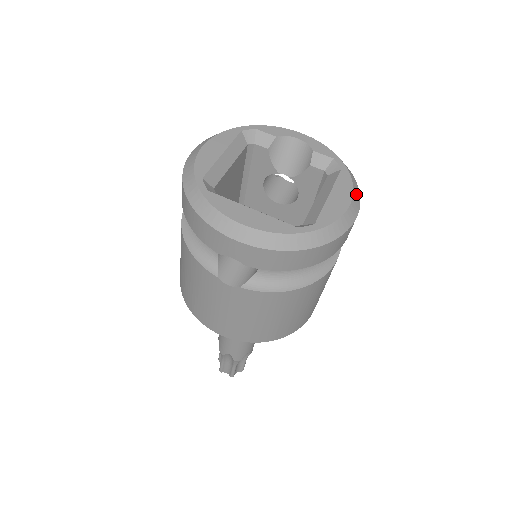
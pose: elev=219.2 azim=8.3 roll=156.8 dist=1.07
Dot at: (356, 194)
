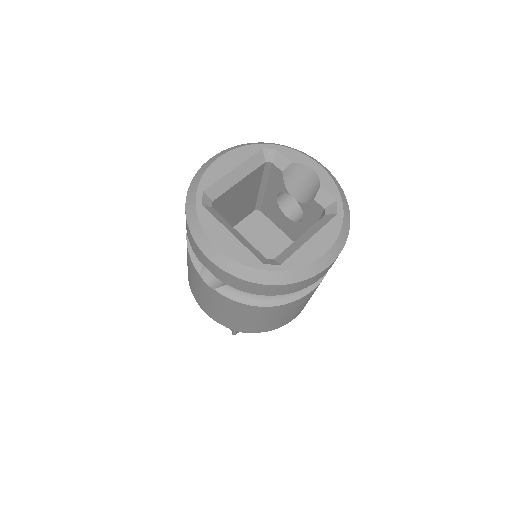
Dot at: (339, 243)
